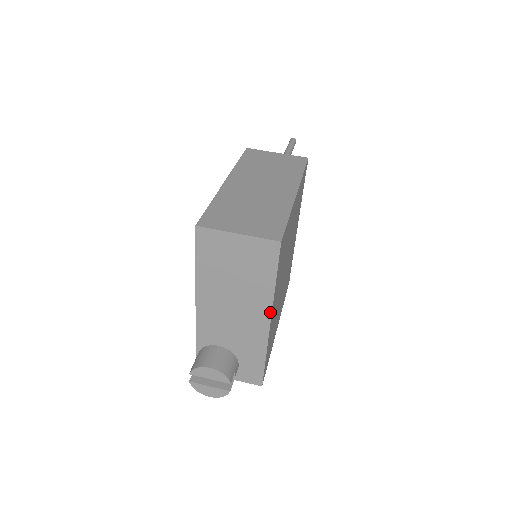
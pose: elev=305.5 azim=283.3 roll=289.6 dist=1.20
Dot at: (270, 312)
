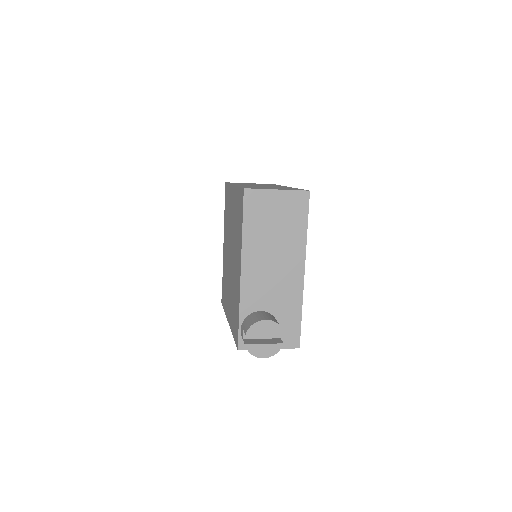
Dot at: (304, 260)
